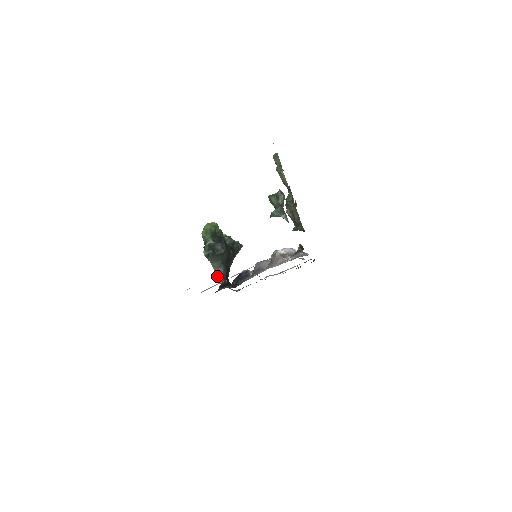
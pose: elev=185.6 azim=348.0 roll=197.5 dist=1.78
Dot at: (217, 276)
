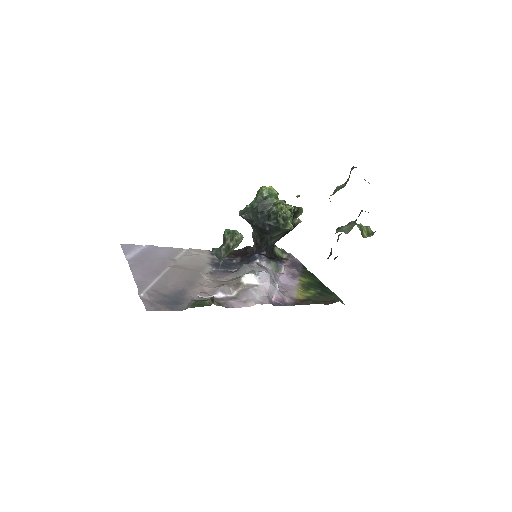
Dot at: (252, 236)
